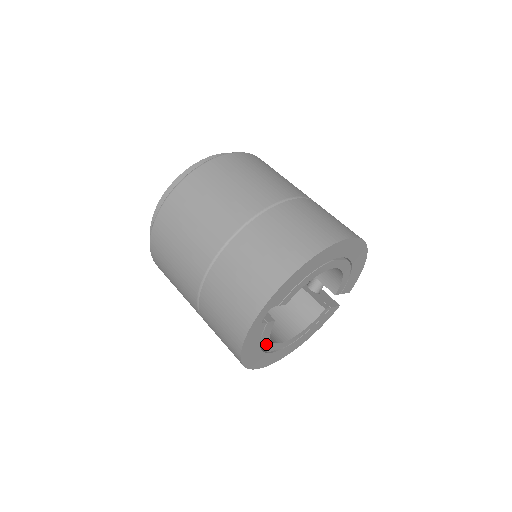
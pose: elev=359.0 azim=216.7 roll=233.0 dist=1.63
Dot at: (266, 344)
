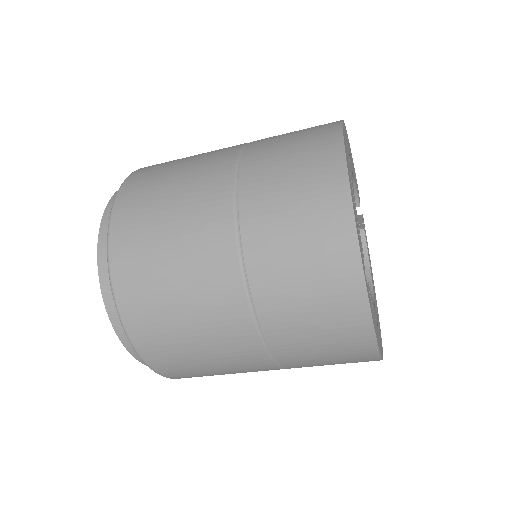
Dot at: occluded
